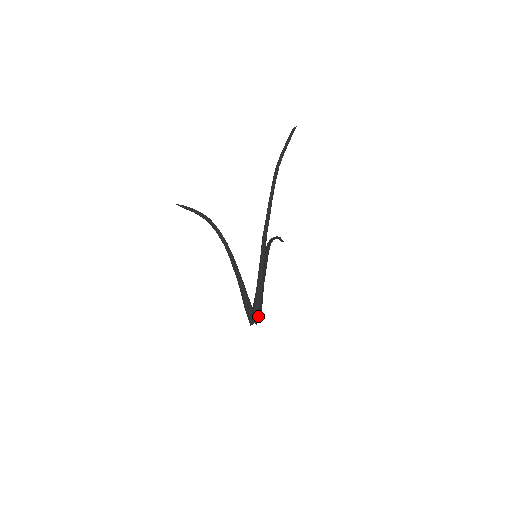
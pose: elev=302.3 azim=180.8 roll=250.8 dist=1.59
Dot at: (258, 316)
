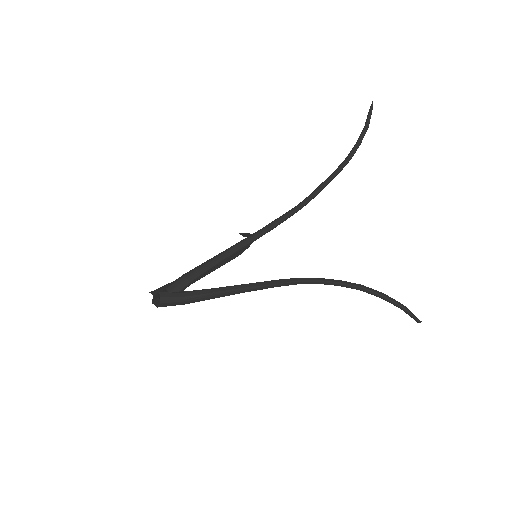
Dot at: (161, 291)
